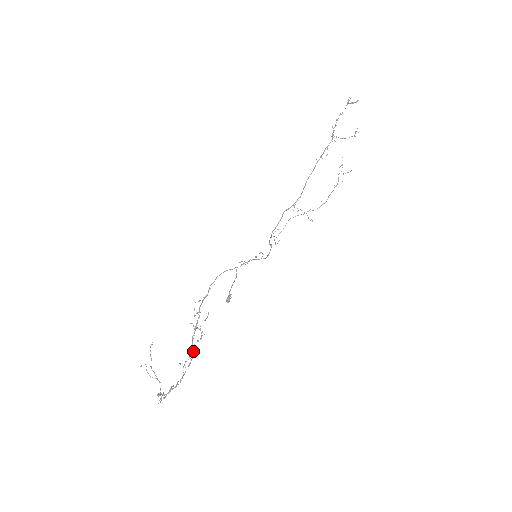
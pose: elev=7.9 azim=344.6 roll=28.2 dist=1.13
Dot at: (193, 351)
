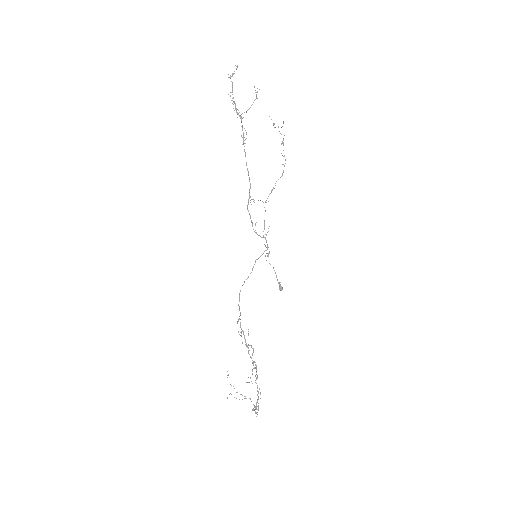
Dot at: (255, 364)
